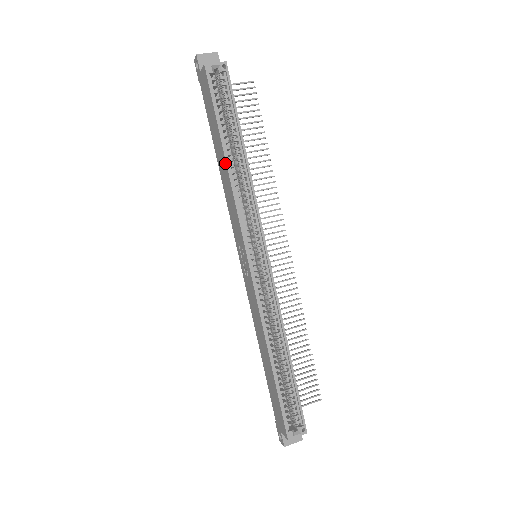
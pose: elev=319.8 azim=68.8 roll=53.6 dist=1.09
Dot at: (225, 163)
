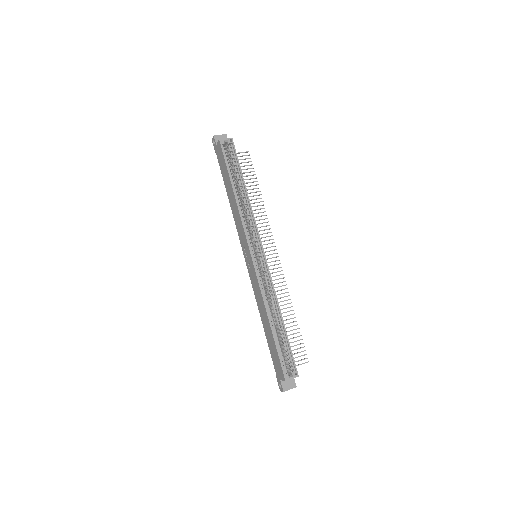
Dot at: (234, 196)
